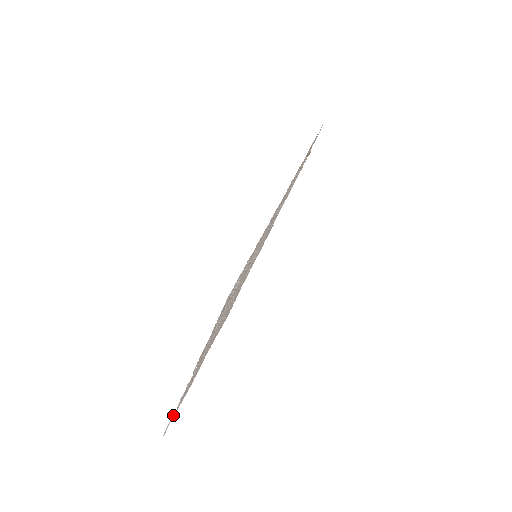
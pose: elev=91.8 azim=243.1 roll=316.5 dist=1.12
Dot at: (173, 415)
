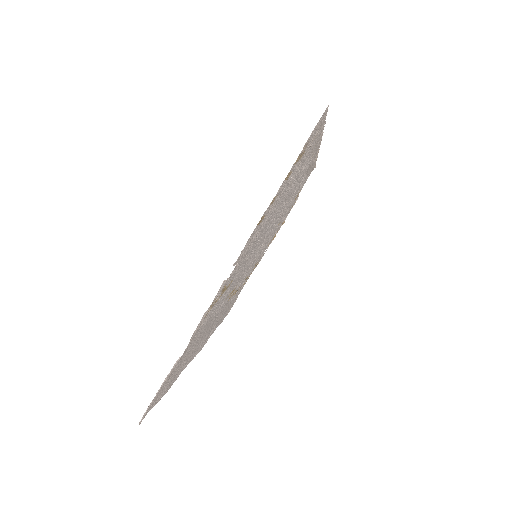
Dot at: (175, 364)
